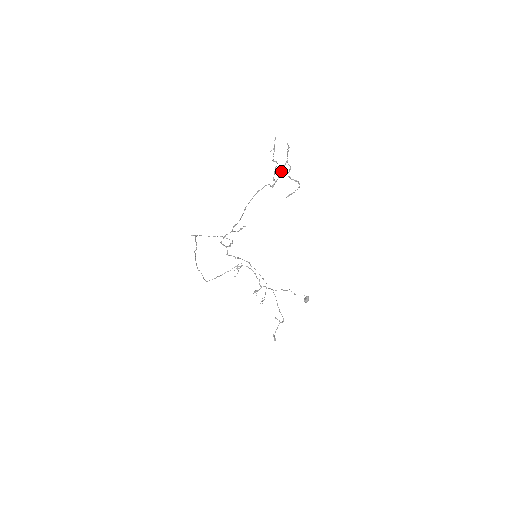
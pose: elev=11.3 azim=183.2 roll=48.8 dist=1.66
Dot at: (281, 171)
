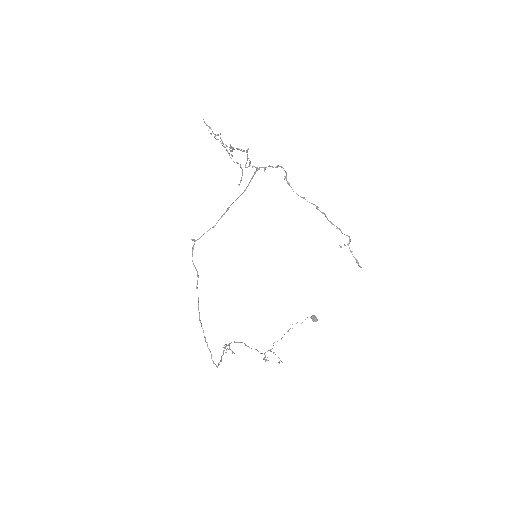
Dot at: (226, 146)
